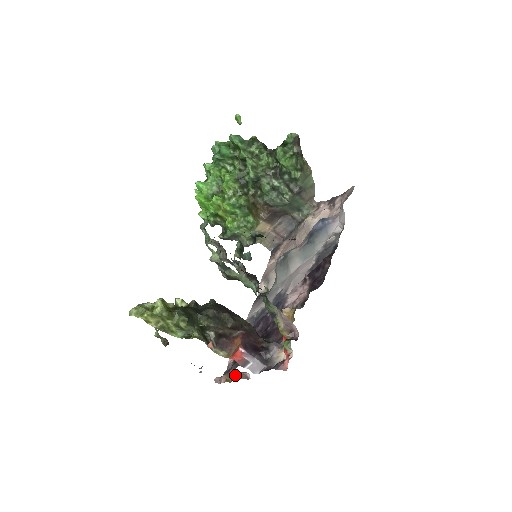
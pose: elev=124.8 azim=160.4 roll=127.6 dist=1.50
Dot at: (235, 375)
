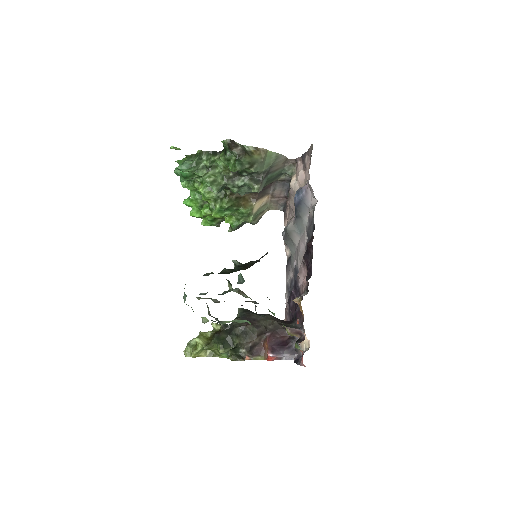
Dot at: occluded
